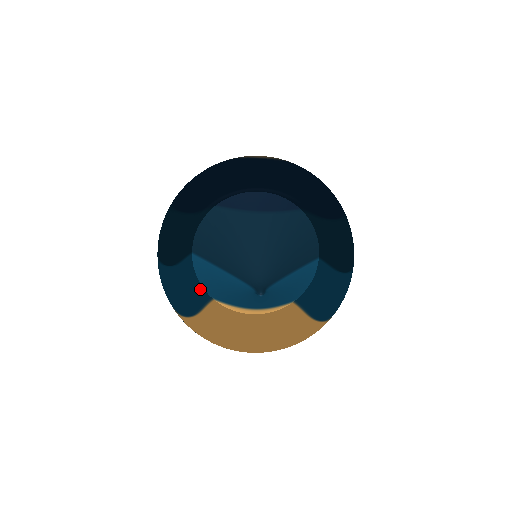
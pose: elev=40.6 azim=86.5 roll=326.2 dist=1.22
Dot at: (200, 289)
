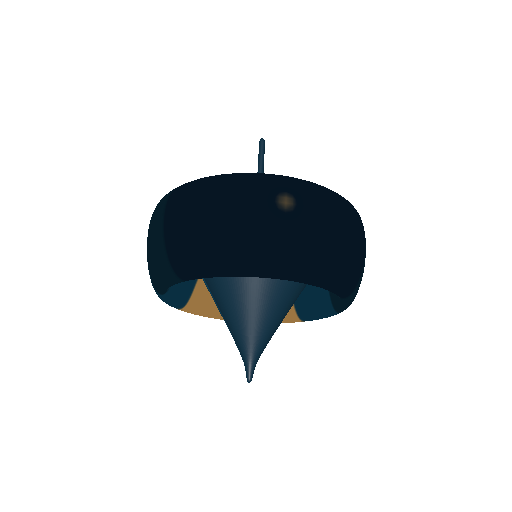
Dot at: occluded
